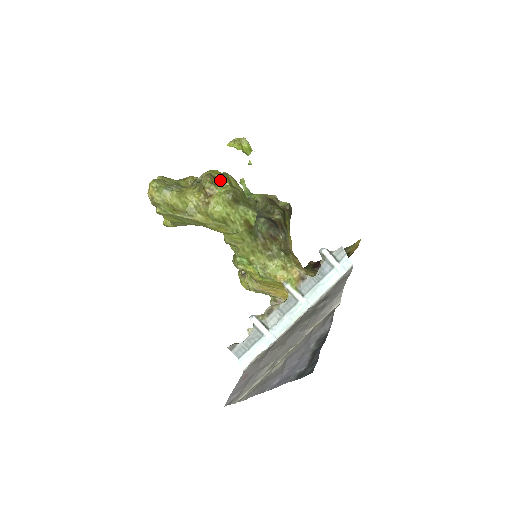
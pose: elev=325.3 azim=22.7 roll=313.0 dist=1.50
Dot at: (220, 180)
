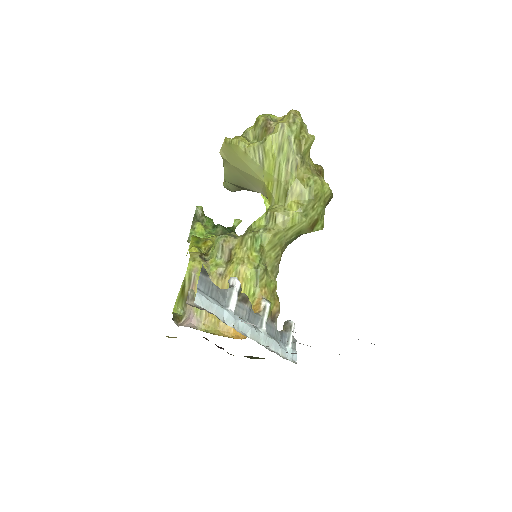
Dot at: occluded
